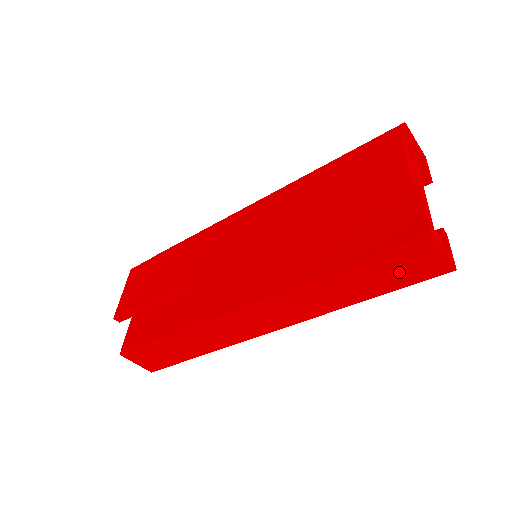
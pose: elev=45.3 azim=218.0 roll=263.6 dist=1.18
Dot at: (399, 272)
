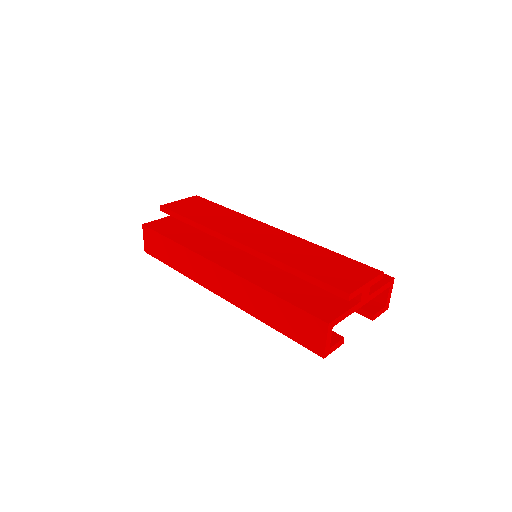
Dot at: (299, 329)
